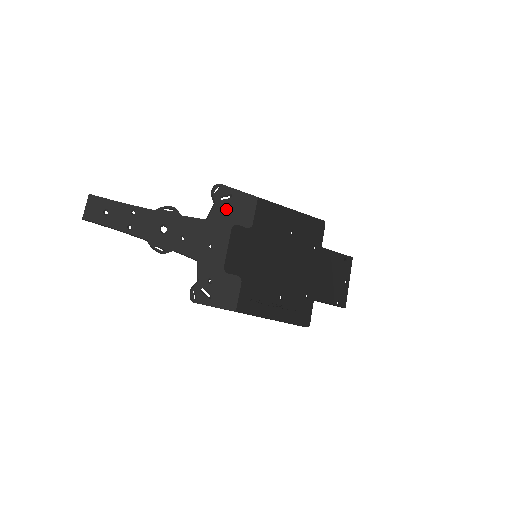
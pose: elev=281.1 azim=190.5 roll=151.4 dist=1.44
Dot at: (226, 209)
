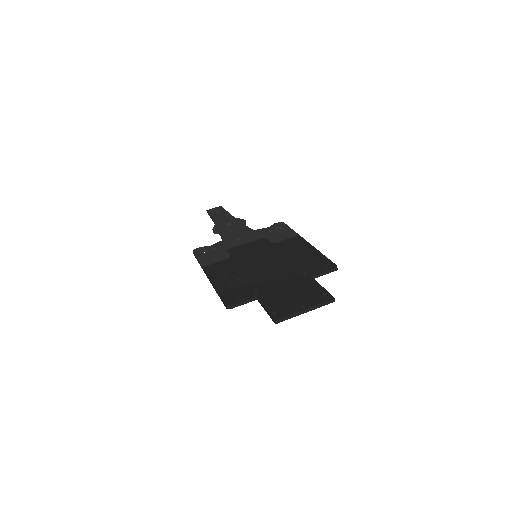
Dot at: (272, 232)
